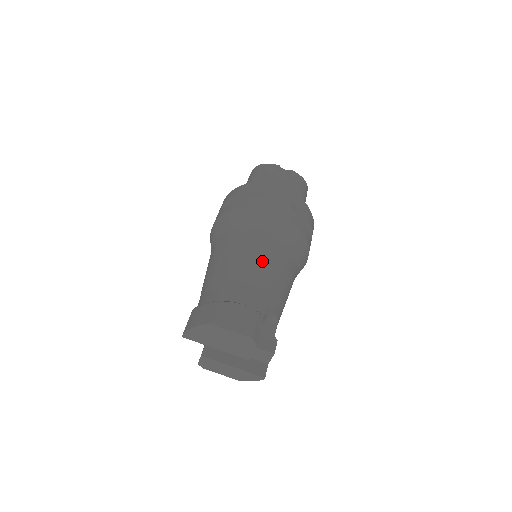
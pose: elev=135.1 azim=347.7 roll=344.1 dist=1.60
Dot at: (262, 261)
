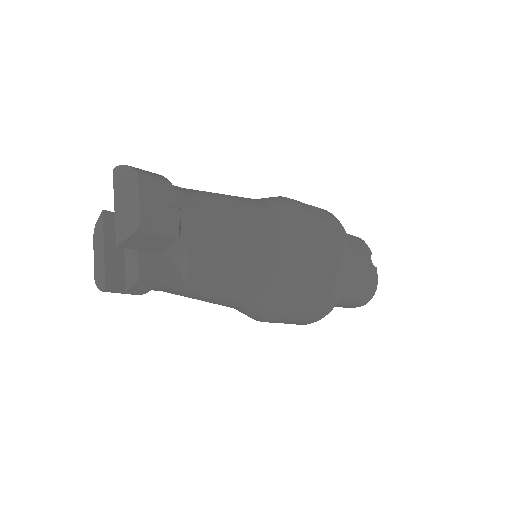
Dot at: (247, 226)
